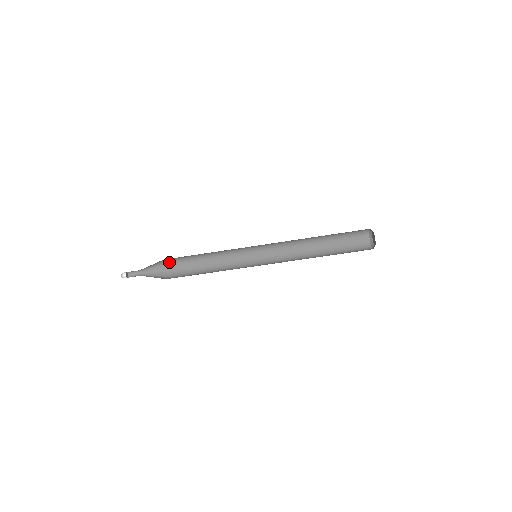
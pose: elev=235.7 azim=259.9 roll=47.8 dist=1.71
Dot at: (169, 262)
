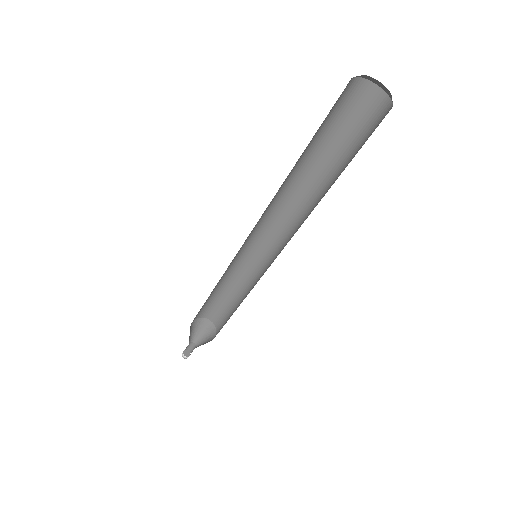
Dot at: (216, 323)
